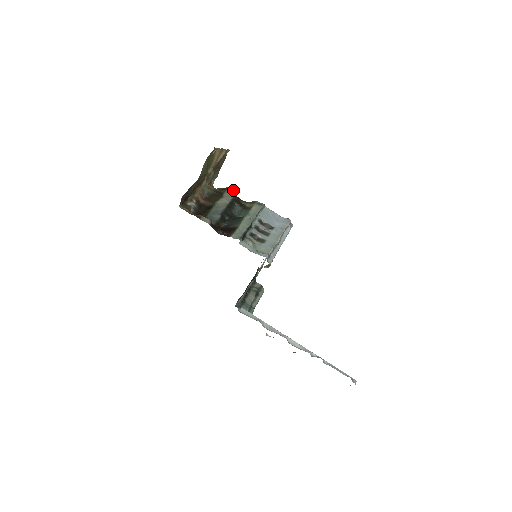
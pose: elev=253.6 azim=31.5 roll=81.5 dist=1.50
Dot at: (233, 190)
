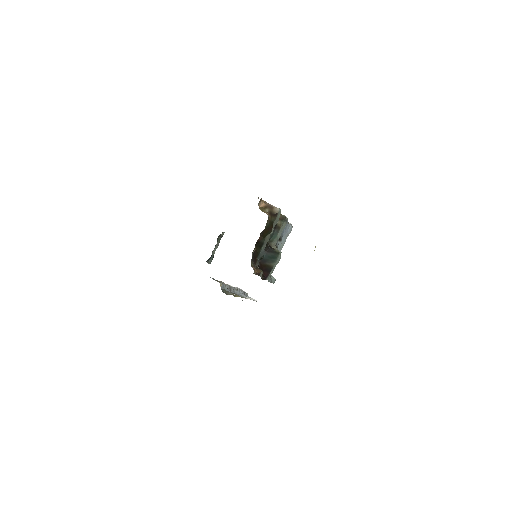
Dot at: (279, 214)
